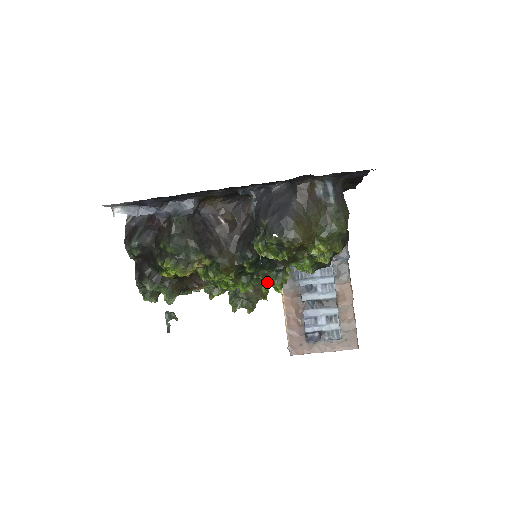
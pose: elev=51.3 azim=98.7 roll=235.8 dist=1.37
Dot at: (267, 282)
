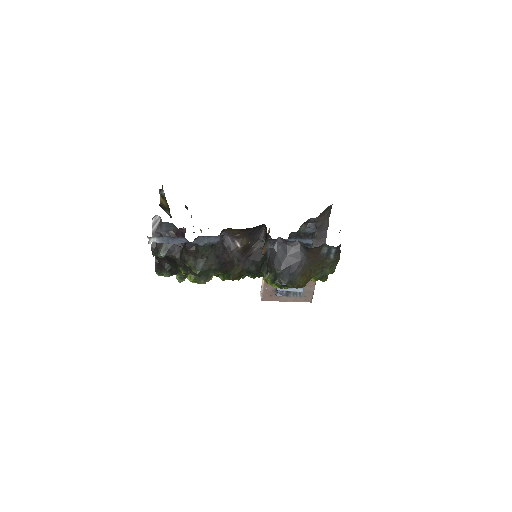
Dot at: occluded
